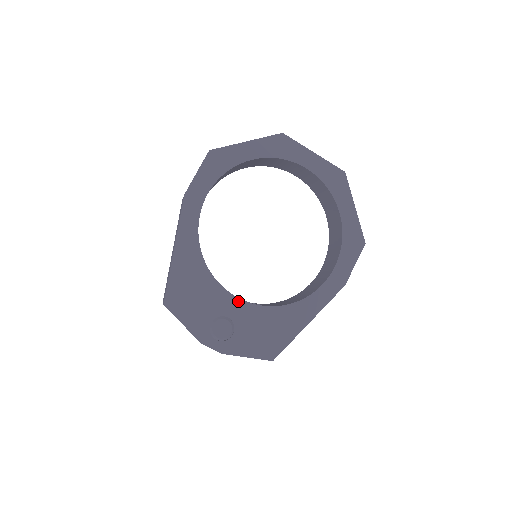
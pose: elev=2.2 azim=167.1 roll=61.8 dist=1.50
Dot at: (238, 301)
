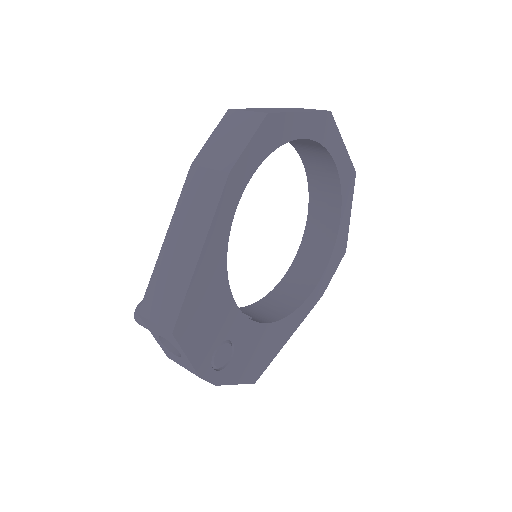
Dot at: (245, 320)
